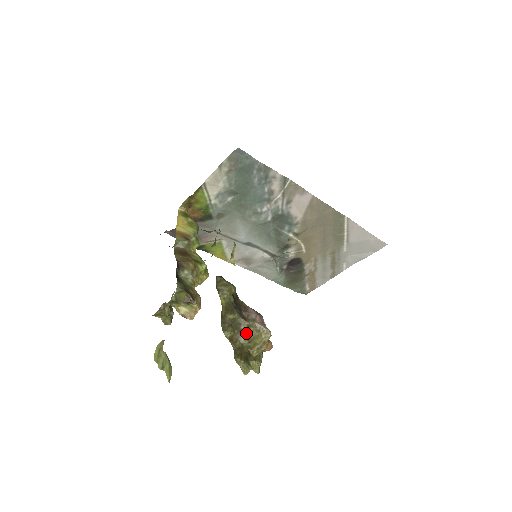
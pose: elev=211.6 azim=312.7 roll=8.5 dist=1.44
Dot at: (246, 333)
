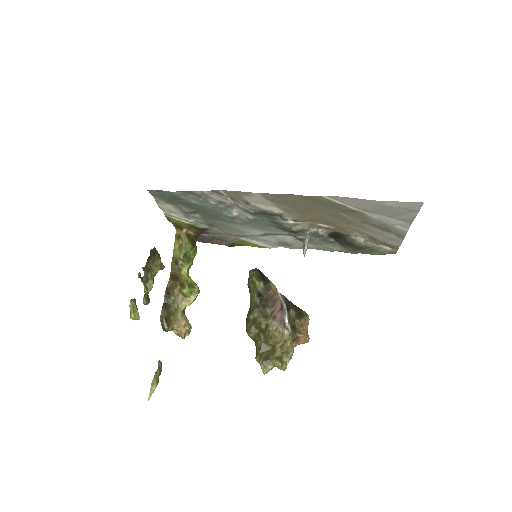
Dot at: (265, 333)
